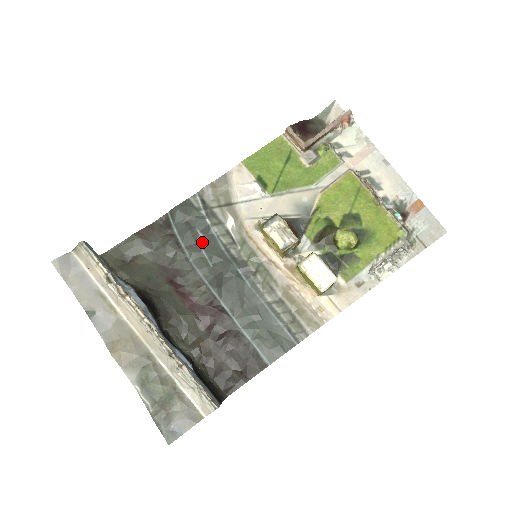
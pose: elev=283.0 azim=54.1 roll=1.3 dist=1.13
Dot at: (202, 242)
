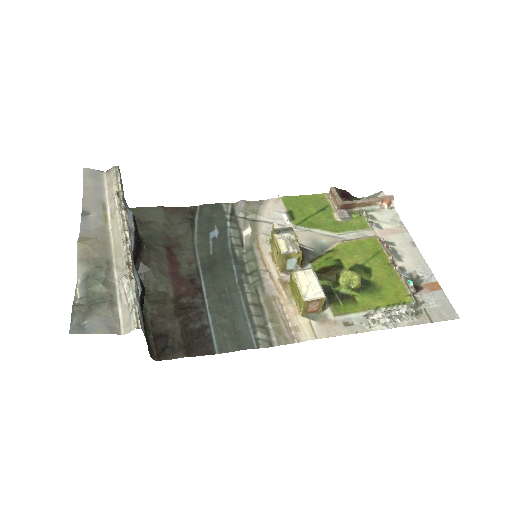
Dot at: (214, 235)
